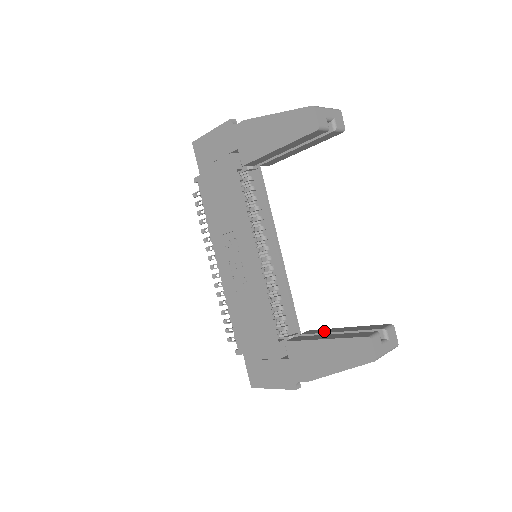
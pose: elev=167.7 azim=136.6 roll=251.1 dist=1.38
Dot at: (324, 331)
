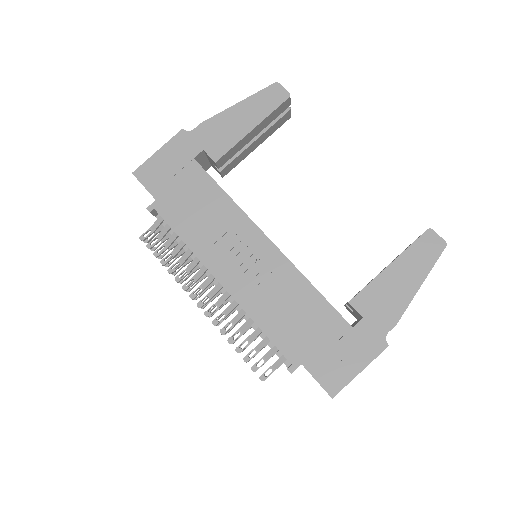
Dot at: occluded
